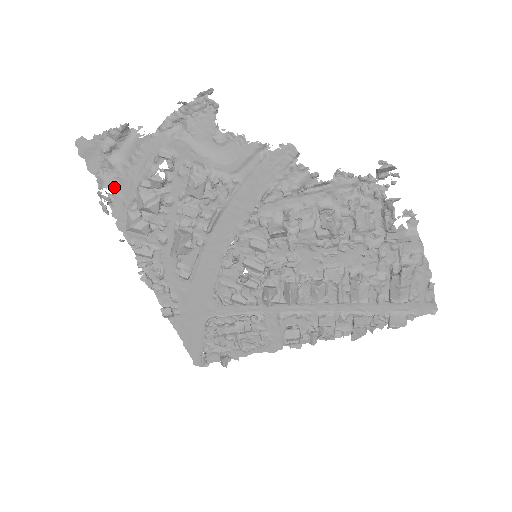
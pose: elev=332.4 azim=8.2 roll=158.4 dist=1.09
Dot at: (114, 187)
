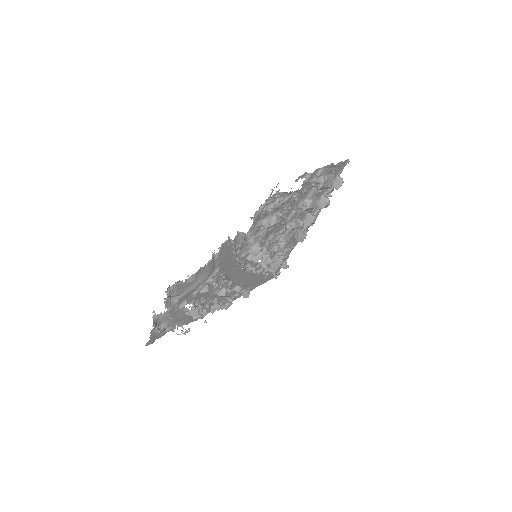
Dot at: (177, 325)
